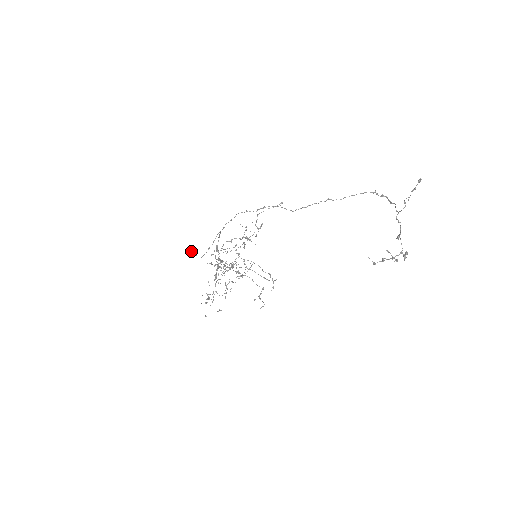
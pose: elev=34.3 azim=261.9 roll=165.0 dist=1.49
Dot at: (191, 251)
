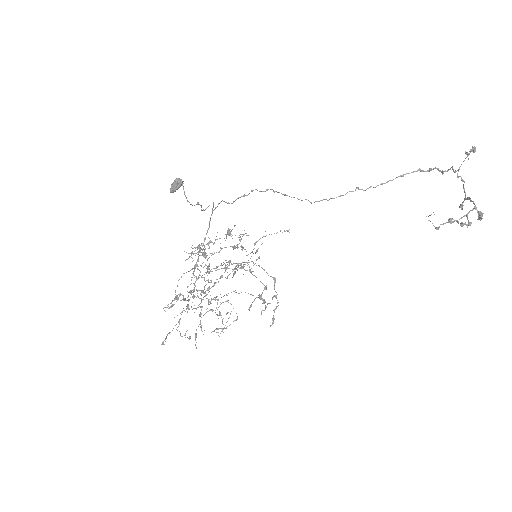
Dot at: (176, 178)
